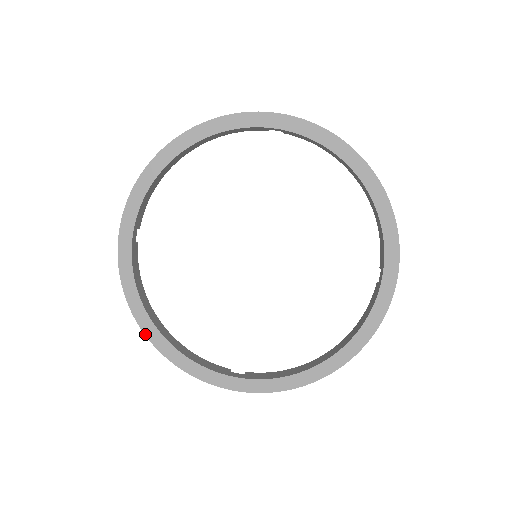
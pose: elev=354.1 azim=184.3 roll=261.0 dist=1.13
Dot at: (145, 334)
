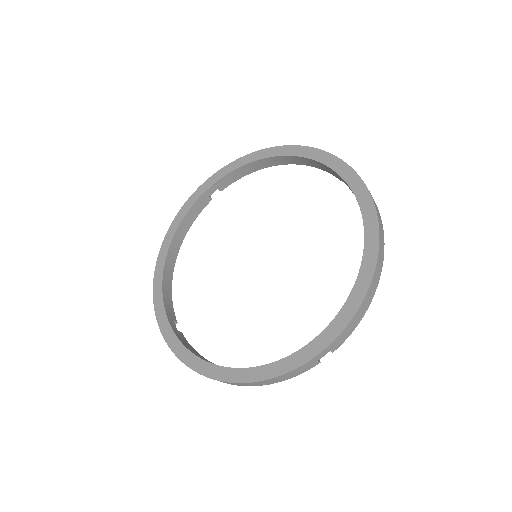
Dot at: (220, 380)
